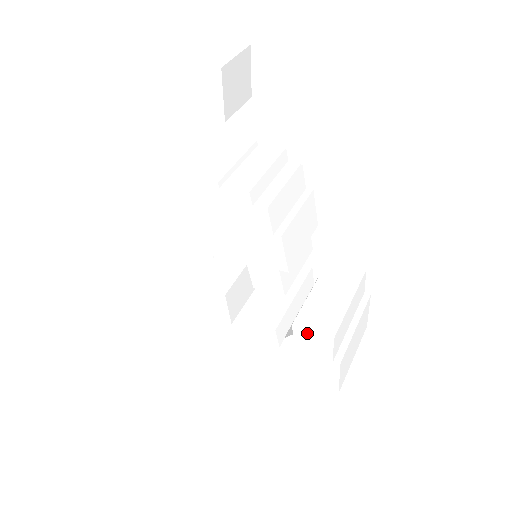
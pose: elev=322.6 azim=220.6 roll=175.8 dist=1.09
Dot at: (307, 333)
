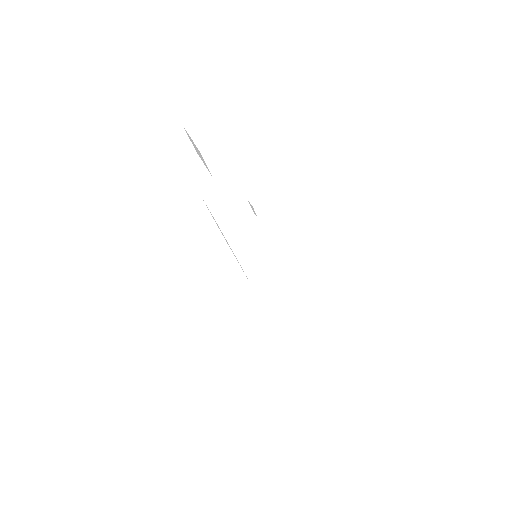
Dot at: (251, 317)
